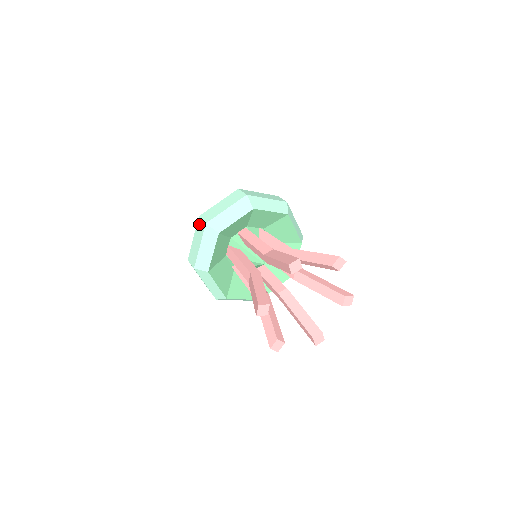
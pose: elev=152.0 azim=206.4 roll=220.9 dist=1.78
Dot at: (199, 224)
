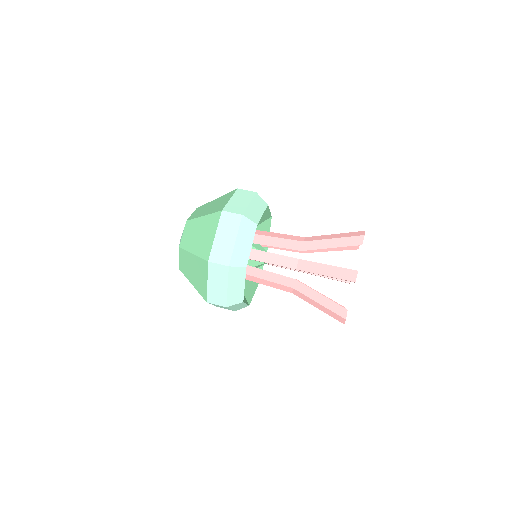
Dot at: (226, 218)
